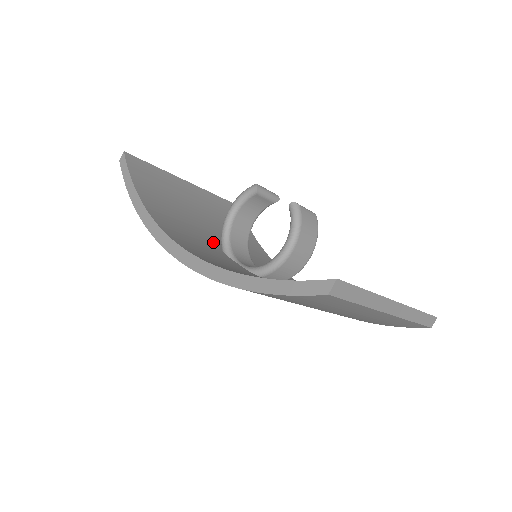
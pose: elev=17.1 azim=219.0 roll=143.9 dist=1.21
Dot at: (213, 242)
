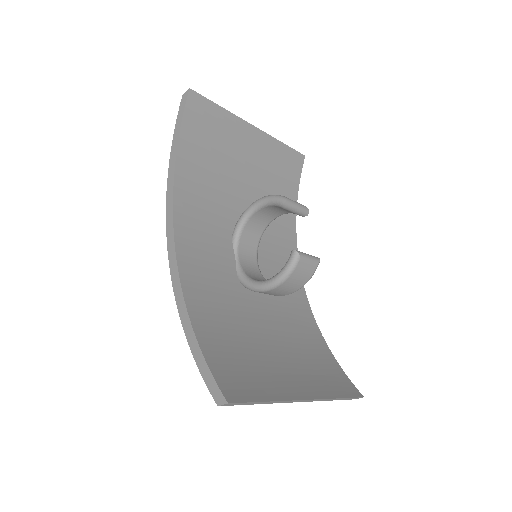
Dot at: (231, 218)
